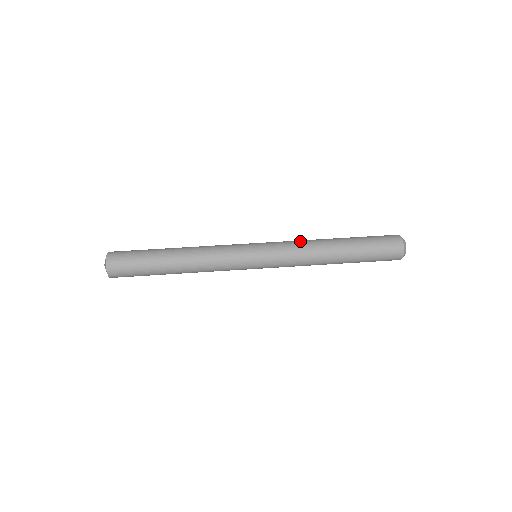
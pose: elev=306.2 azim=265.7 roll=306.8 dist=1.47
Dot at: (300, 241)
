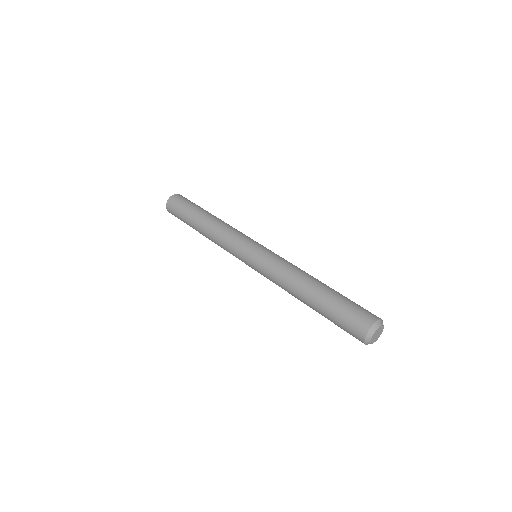
Dot at: occluded
